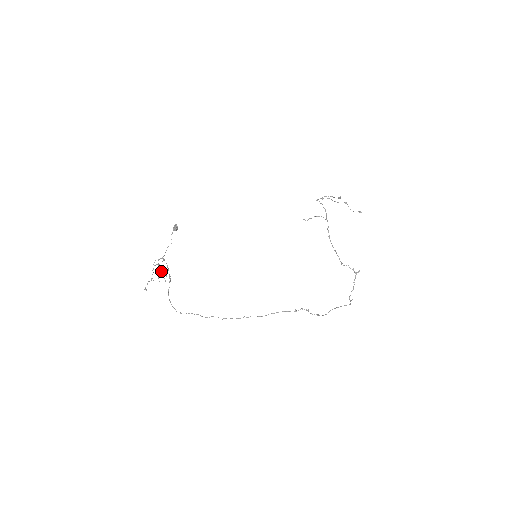
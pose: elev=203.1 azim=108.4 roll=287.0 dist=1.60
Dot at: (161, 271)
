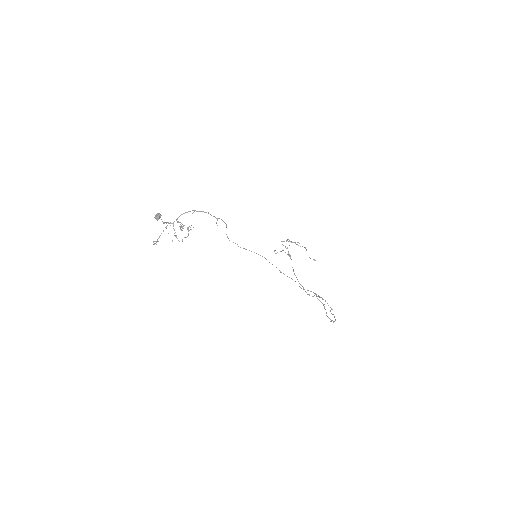
Dot at: occluded
